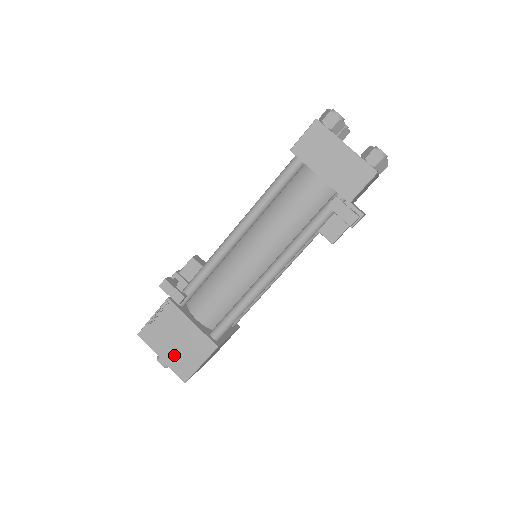
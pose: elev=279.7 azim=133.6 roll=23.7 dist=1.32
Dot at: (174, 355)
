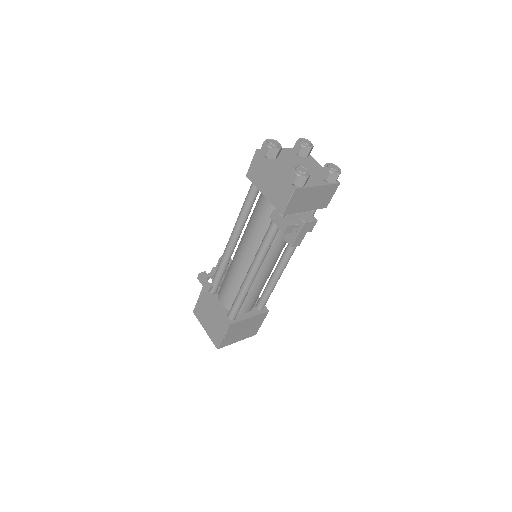
Dot at: (210, 328)
